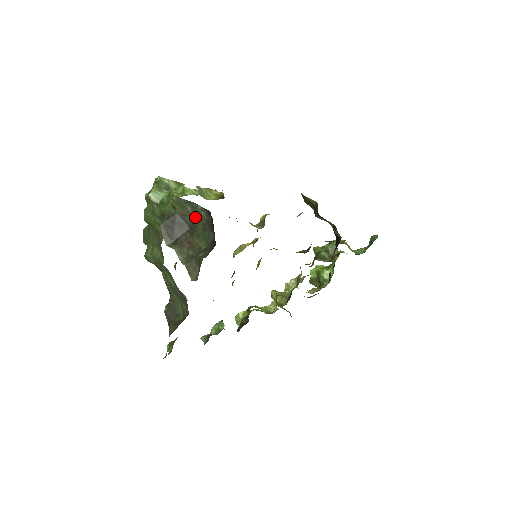
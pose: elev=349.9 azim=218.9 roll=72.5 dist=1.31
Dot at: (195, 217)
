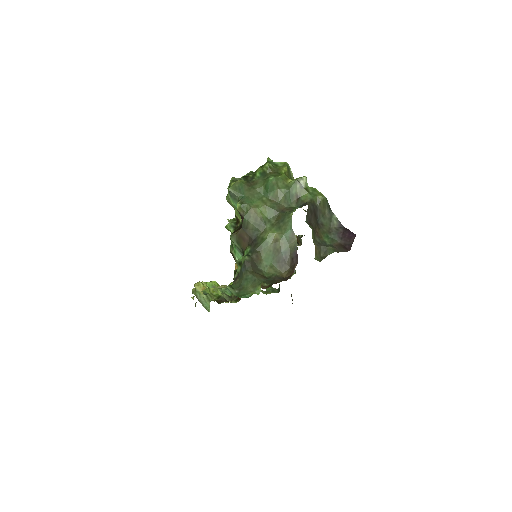
Dot at: (327, 219)
